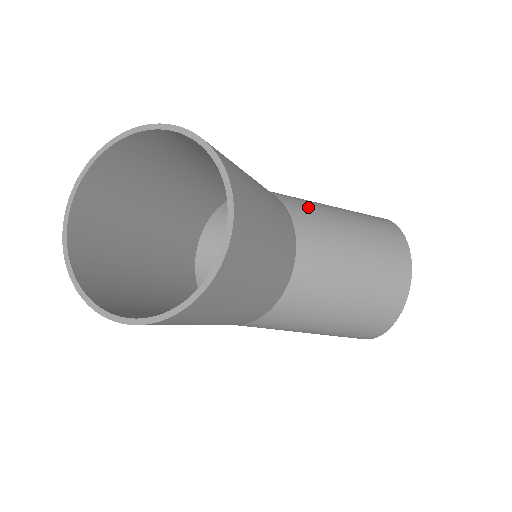
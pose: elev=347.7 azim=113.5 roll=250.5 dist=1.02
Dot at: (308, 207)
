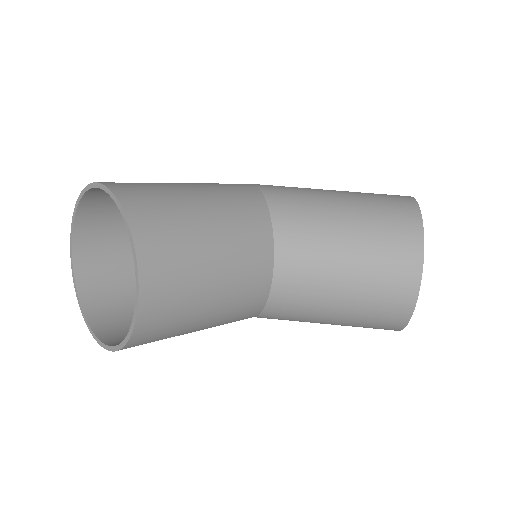
Dot at: (300, 209)
